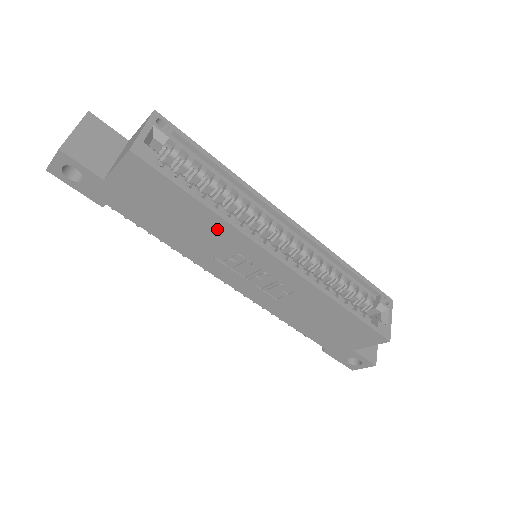
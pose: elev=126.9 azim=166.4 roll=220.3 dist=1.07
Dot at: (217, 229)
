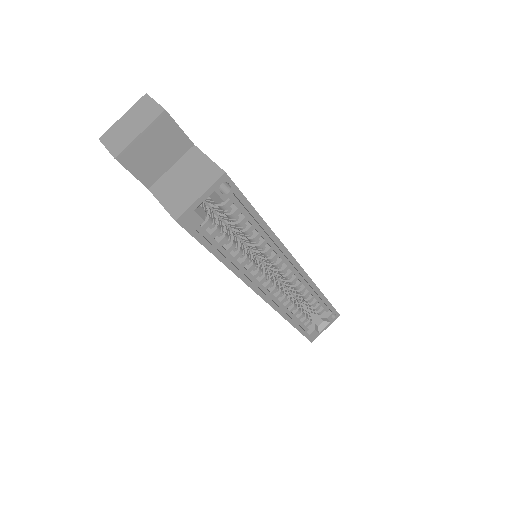
Dot at: occluded
